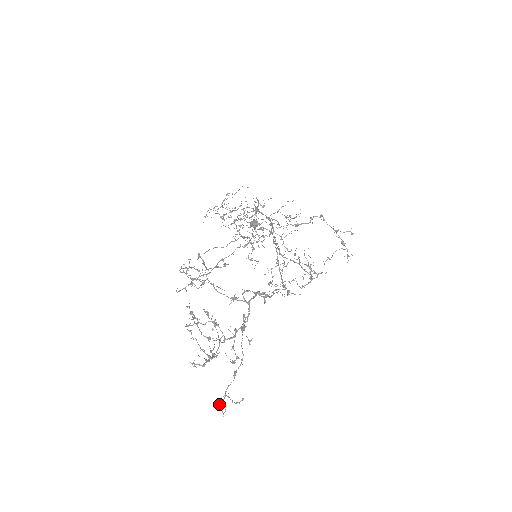
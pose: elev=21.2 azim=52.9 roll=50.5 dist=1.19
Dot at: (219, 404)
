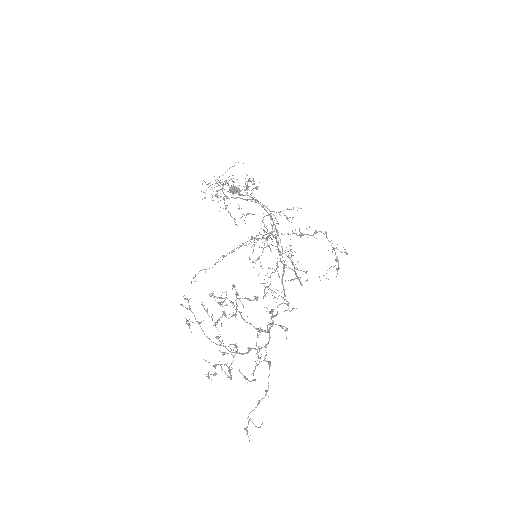
Dot at: (246, 430)
